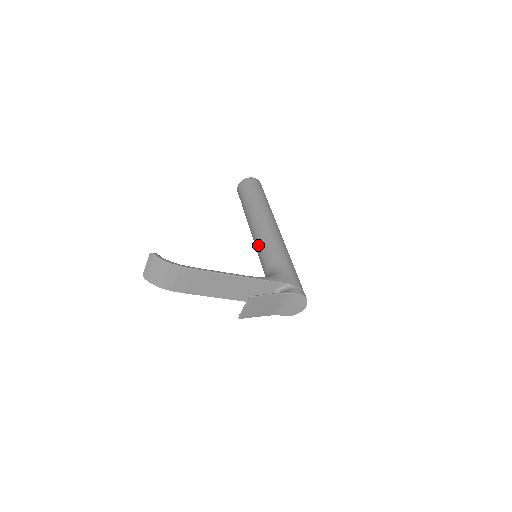
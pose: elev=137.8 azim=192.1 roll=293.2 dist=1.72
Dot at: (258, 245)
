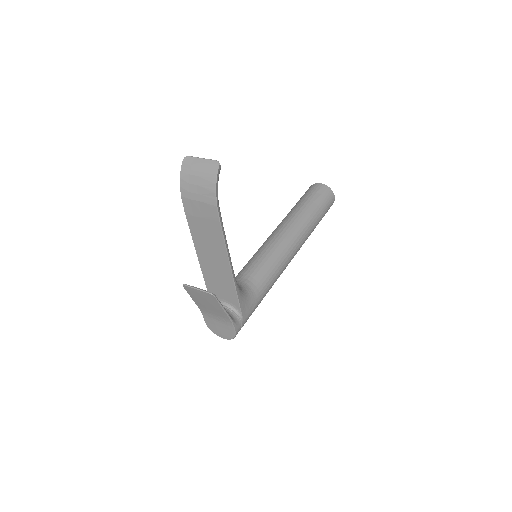
Dot at: (268, 249)
